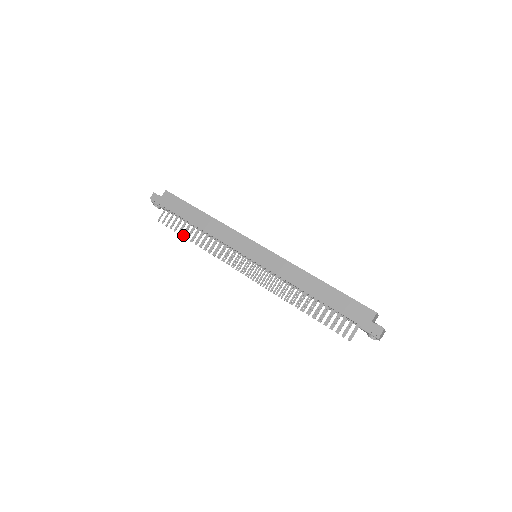
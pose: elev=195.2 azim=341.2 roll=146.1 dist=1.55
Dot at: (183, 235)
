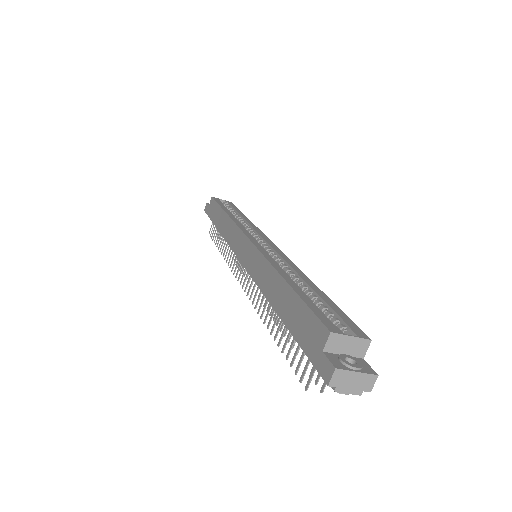
Dot at: (217, 245)
